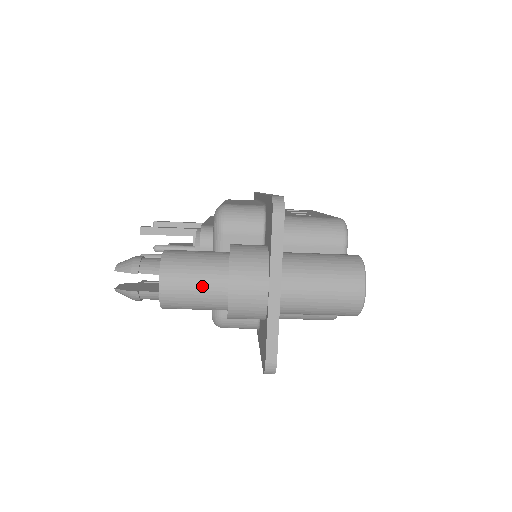
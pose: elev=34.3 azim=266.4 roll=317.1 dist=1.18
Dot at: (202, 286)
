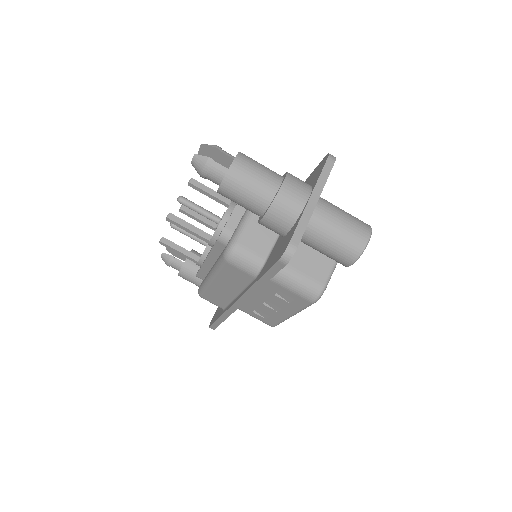
Dot at: (263, 176)
